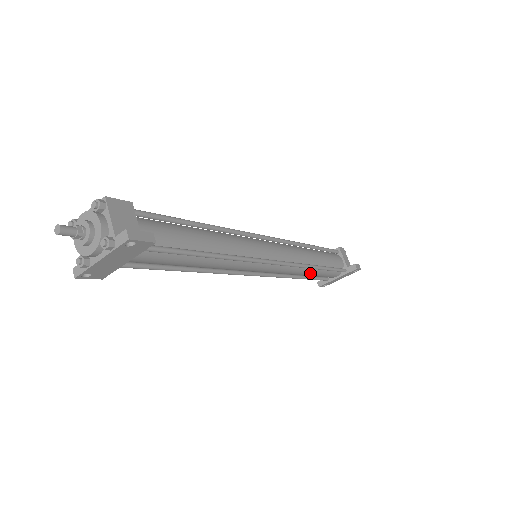
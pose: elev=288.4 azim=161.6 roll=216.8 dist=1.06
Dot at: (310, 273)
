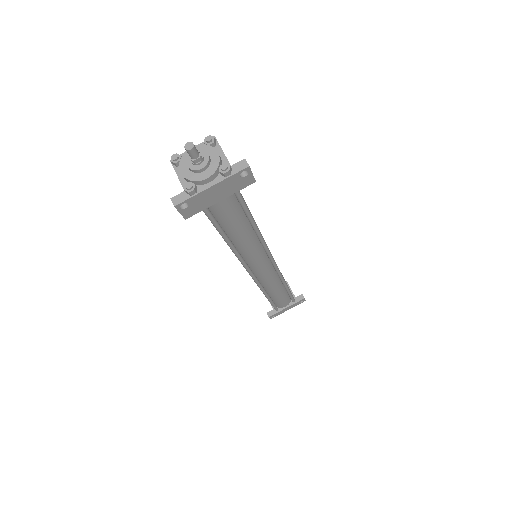
Dot at: (278, 291)
